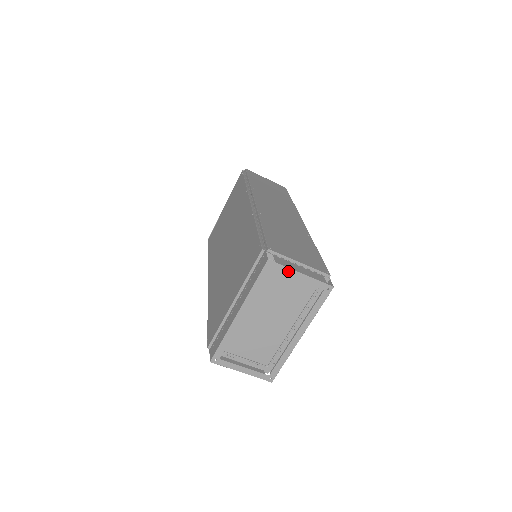
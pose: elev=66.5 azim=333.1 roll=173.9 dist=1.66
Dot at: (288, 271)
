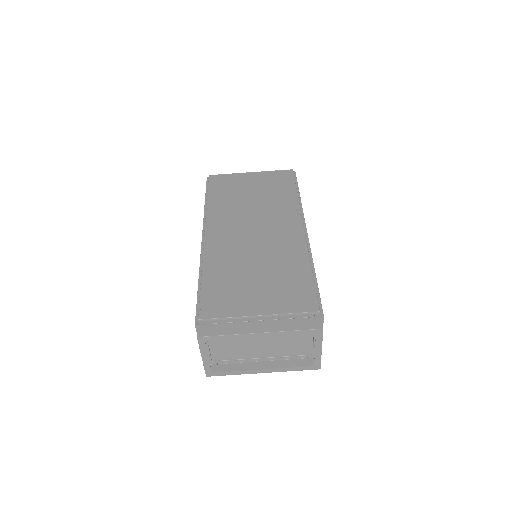
Dot at: (319, 343)
